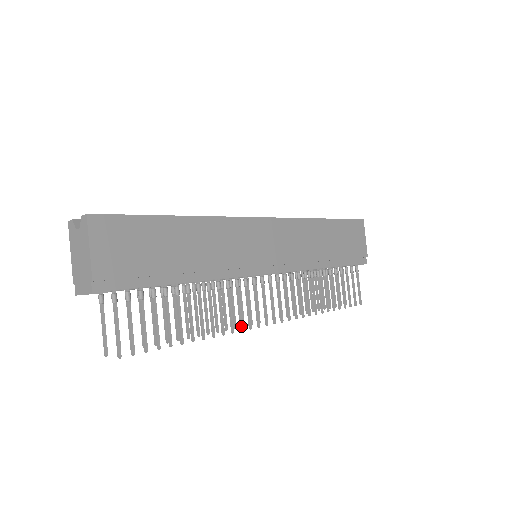
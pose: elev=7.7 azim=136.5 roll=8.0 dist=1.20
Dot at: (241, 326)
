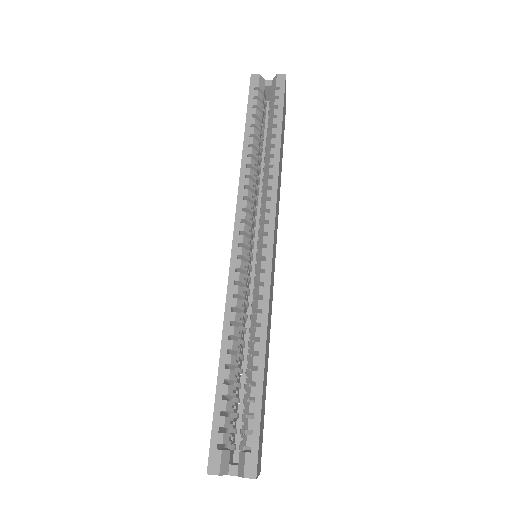
Dot at: occluded
